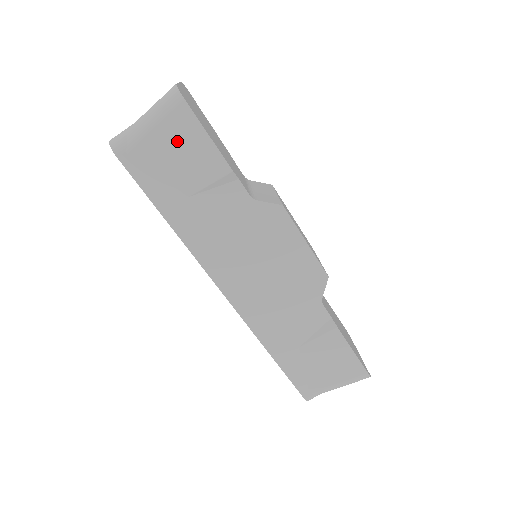
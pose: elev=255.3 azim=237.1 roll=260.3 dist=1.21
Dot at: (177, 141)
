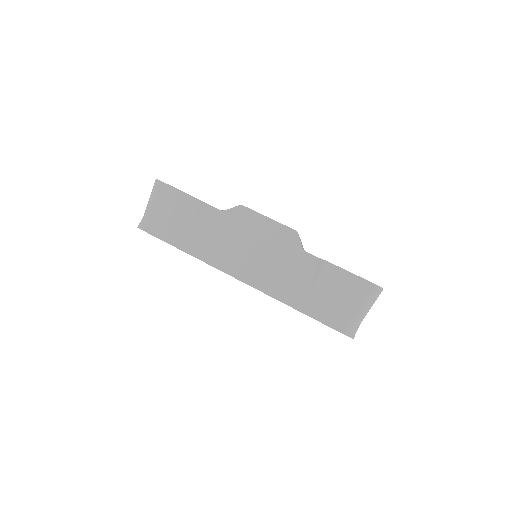
Dot at: (167, 203)
